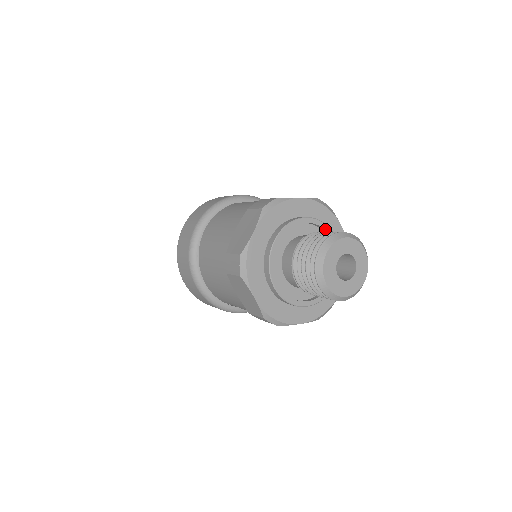
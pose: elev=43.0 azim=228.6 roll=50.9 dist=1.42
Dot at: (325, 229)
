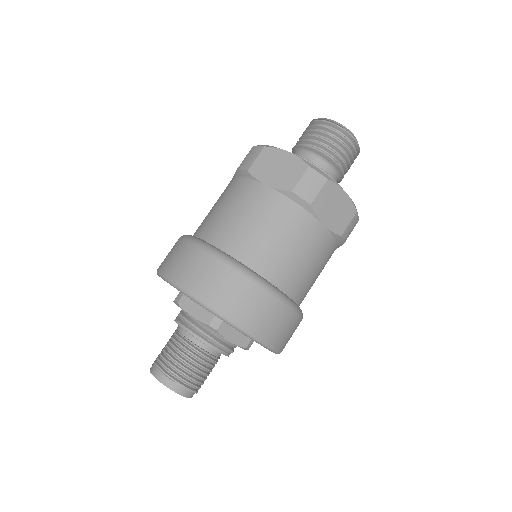
Dot at: occluded
